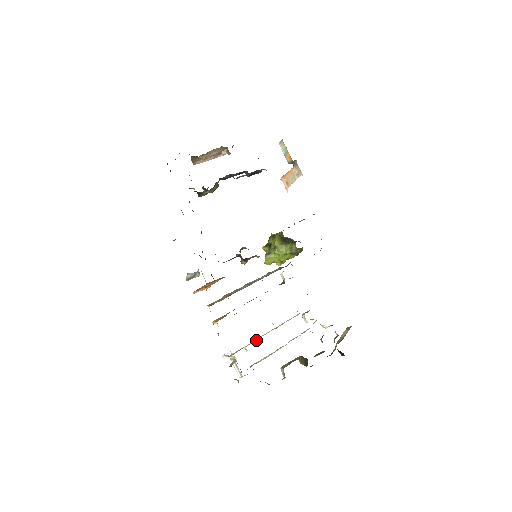
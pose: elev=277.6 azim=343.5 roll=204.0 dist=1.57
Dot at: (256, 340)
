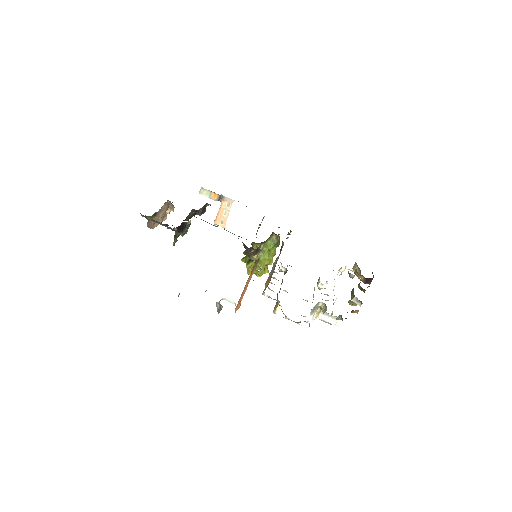
Dot at: occluded
